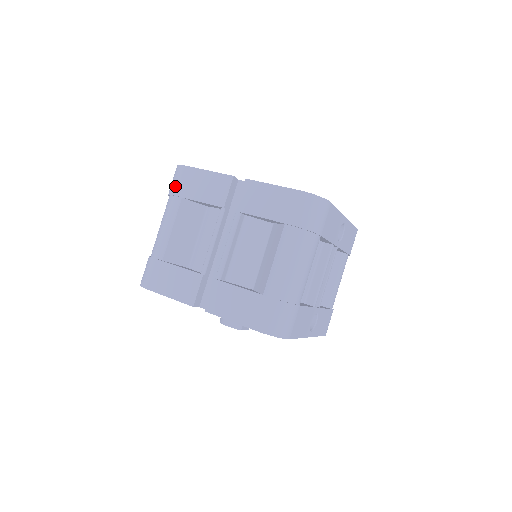
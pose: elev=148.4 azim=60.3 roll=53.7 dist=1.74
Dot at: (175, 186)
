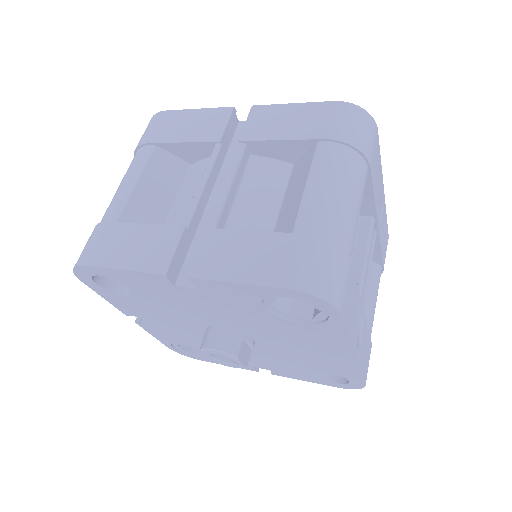
Dot at: (146, 134)
